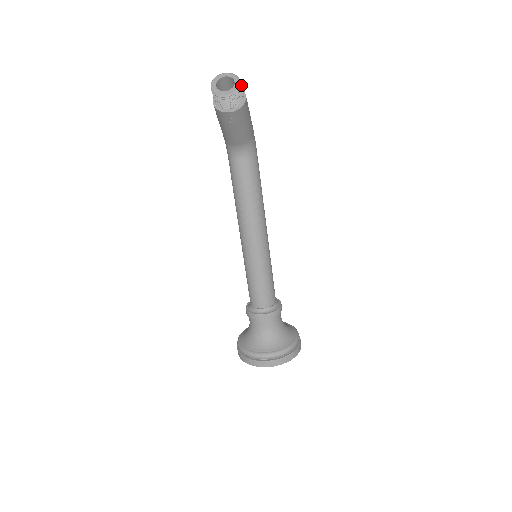
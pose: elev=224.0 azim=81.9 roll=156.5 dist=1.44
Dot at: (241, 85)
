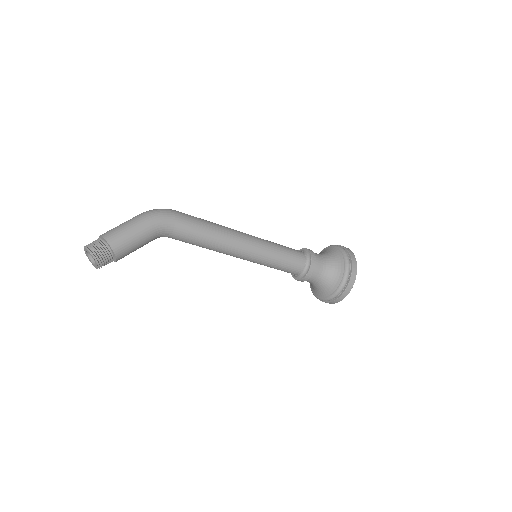
Dot at: (98, 253)
